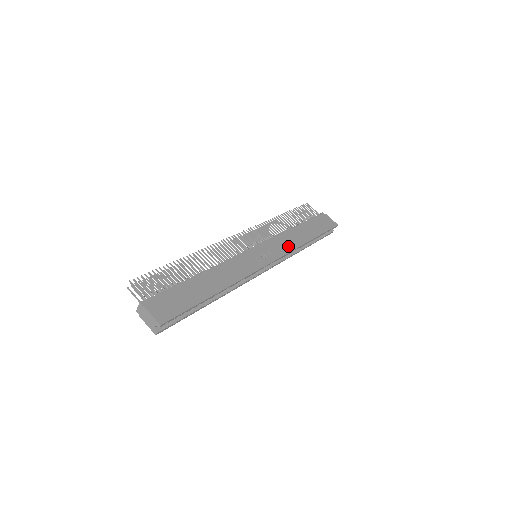
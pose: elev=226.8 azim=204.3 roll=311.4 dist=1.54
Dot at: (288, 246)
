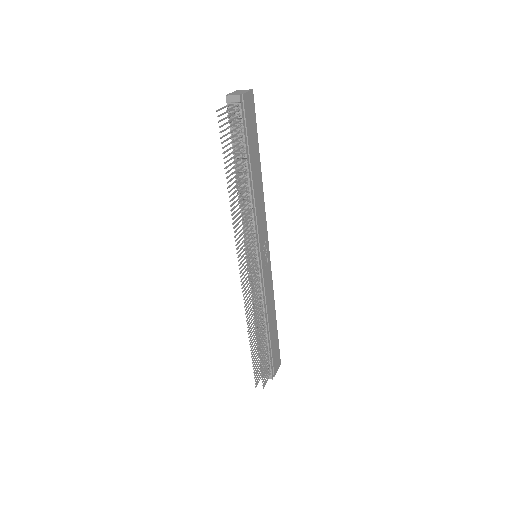
Dot at: (263, 212)
